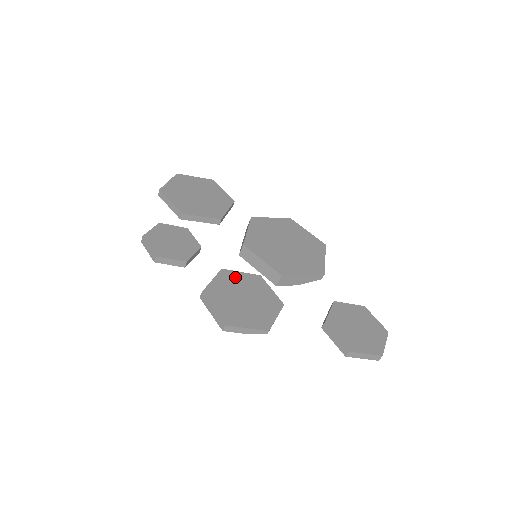
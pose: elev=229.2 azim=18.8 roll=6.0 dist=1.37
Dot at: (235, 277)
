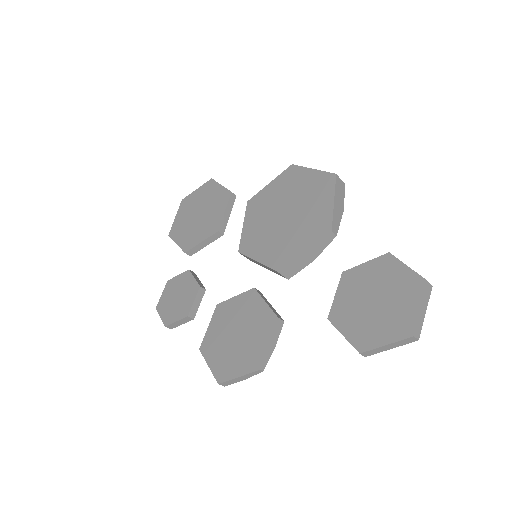
Dot at: (229, 308)
